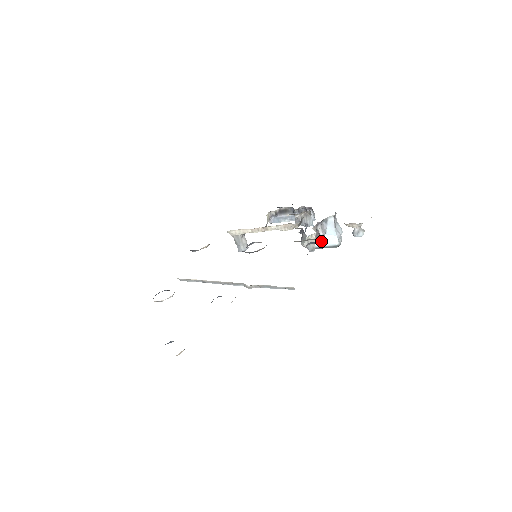
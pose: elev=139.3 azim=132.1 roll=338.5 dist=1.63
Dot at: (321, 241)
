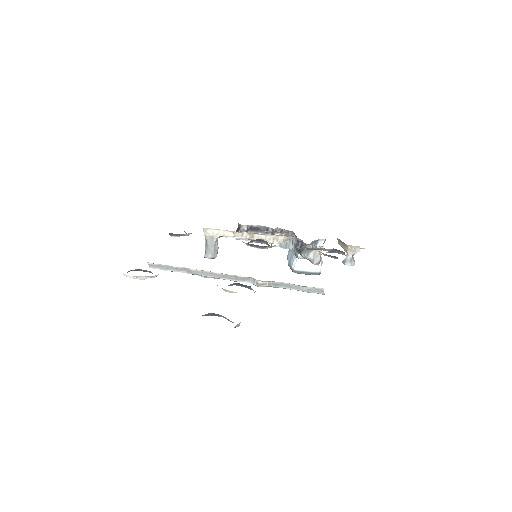
Dot at: (303, 265)
